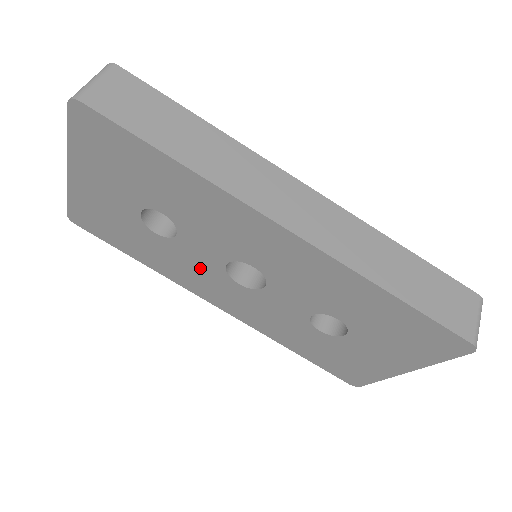
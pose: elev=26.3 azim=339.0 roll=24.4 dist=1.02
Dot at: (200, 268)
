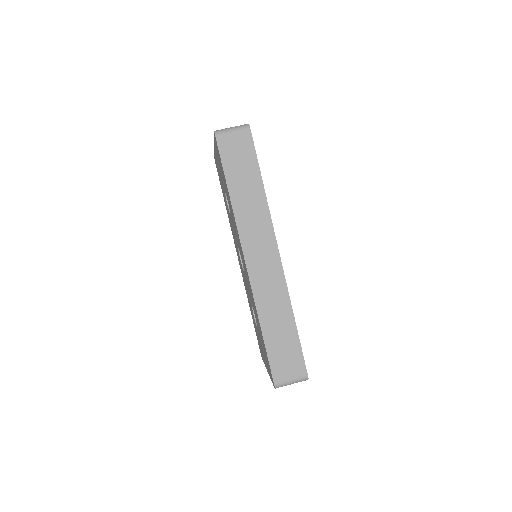
Dot at: (234, 236)
